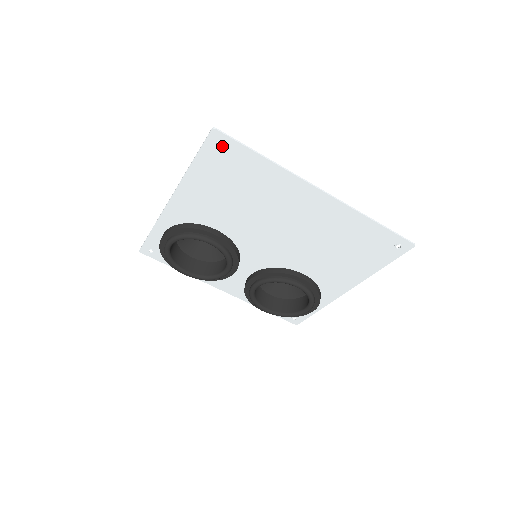
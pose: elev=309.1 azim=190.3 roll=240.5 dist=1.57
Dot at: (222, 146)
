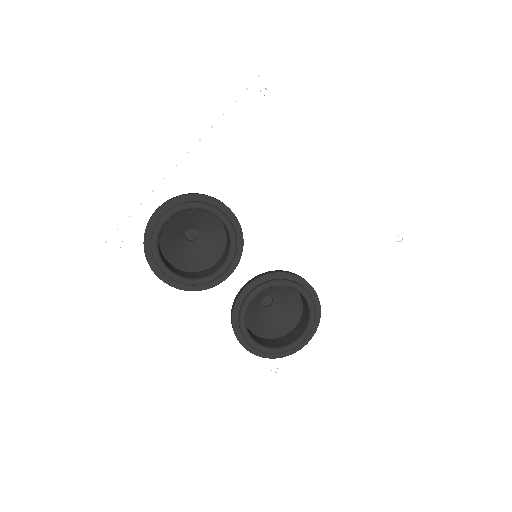
Dot at: (267, 93)
